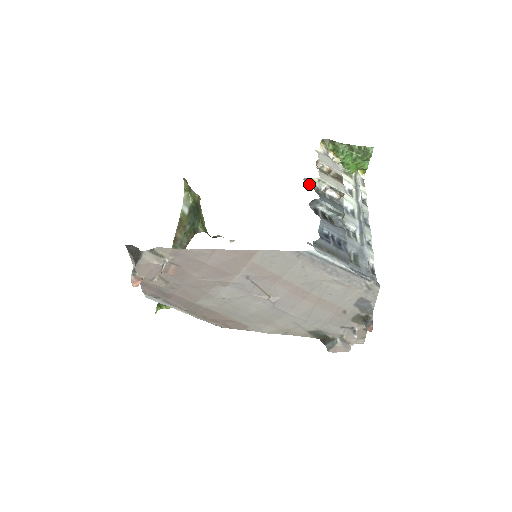
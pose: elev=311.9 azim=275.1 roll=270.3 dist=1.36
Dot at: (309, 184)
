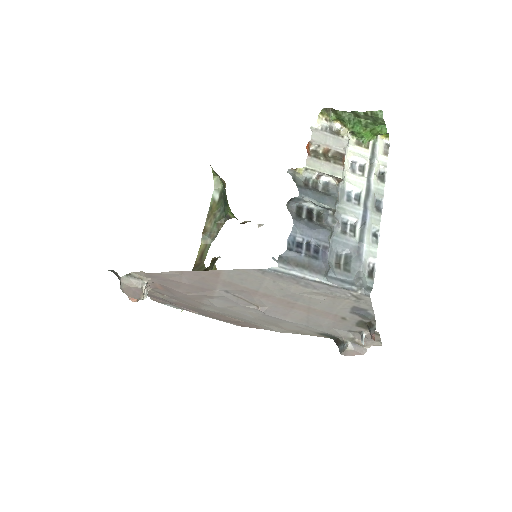
Dot at: (293, 177)
